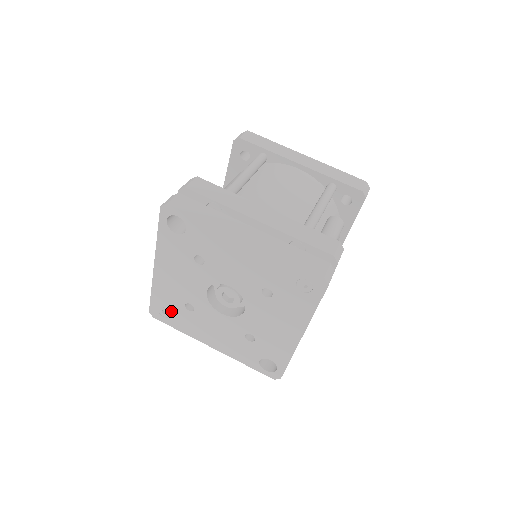
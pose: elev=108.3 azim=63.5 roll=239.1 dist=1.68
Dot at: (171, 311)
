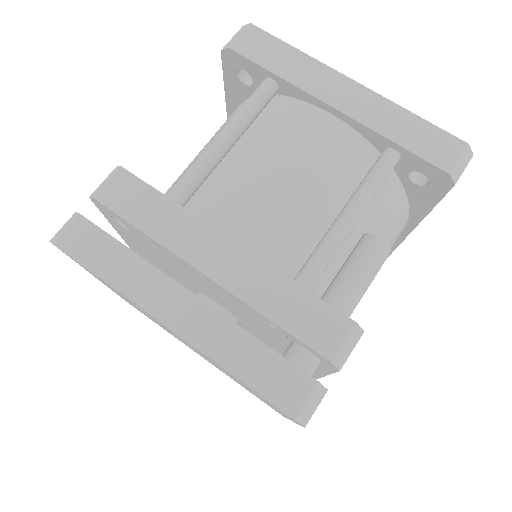
Dot at: occluded
